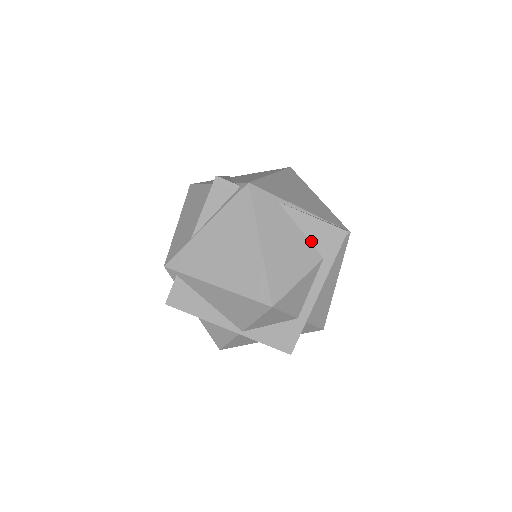
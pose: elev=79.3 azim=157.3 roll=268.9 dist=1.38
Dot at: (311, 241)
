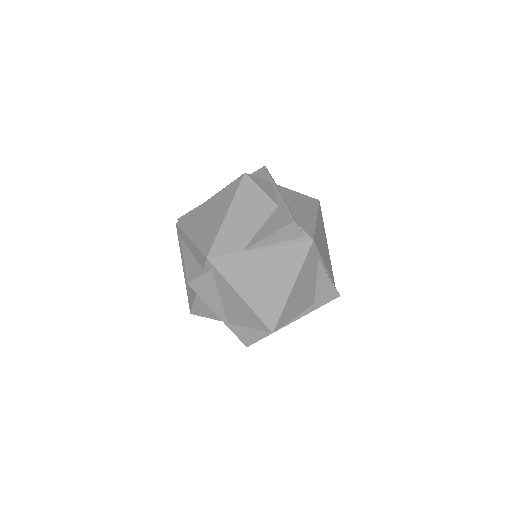
Dot at: (316, 291)
